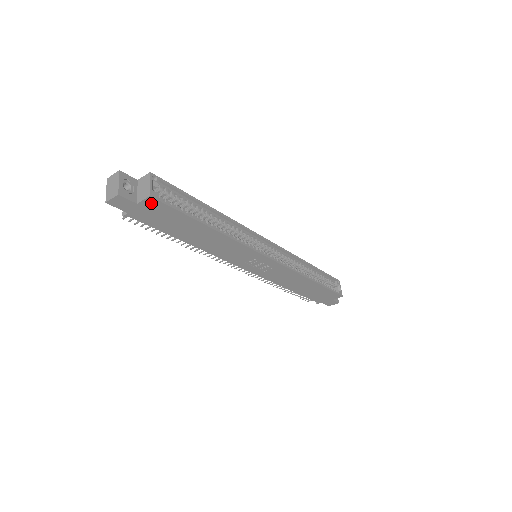
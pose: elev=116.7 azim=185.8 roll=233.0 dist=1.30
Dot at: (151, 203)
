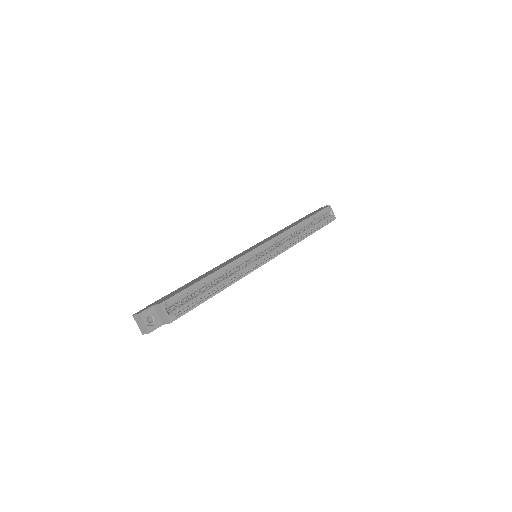
Dot at: occluded
